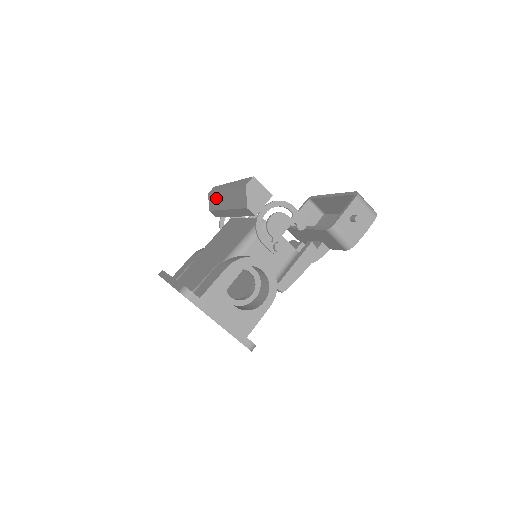
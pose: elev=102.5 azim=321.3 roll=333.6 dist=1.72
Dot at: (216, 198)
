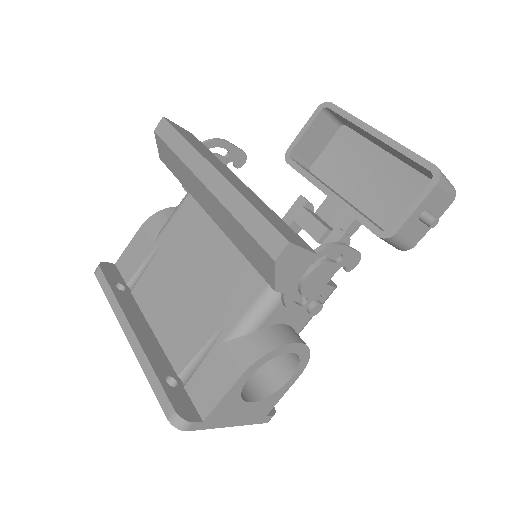
Dot at: (179, 167)
